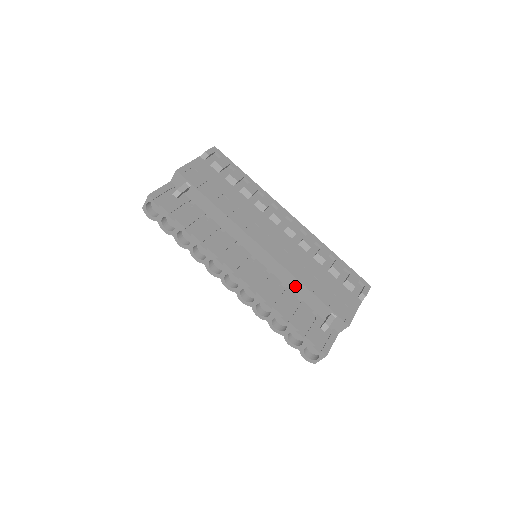
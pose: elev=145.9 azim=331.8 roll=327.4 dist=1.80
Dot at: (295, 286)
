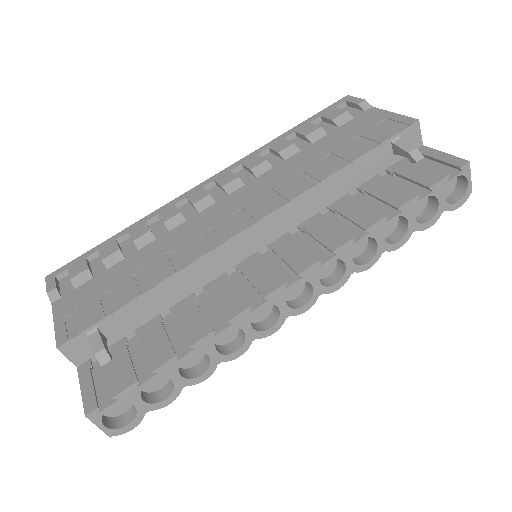
Dot at: (331, 191)
